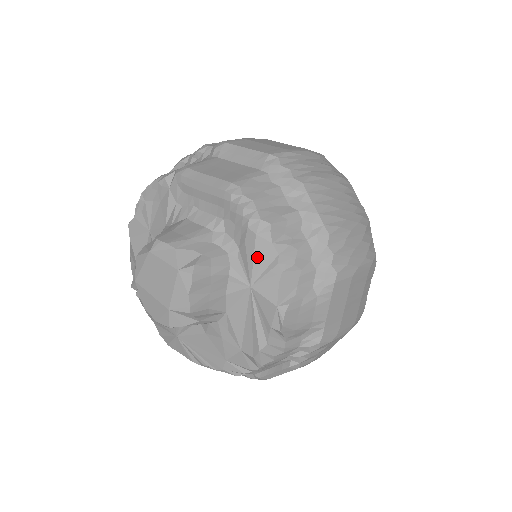
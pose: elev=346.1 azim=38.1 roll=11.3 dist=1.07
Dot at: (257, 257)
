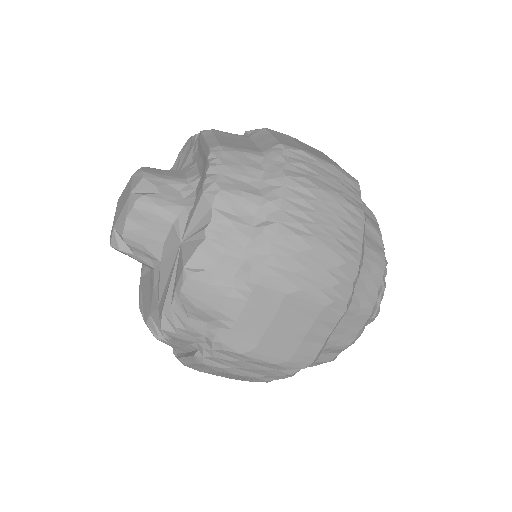
Dot at: (196, 215)
